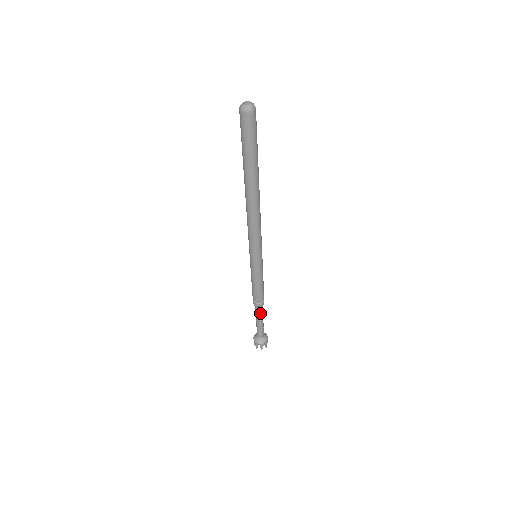
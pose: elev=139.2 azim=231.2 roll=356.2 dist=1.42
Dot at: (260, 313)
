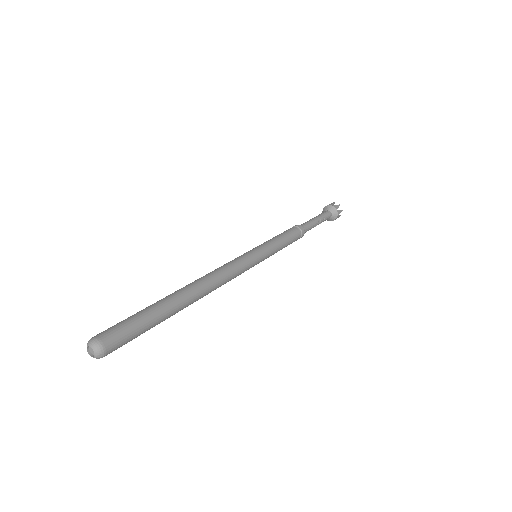
Dot at: occluded
